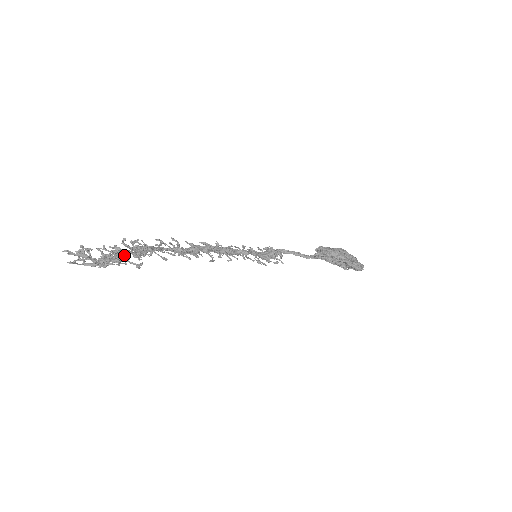
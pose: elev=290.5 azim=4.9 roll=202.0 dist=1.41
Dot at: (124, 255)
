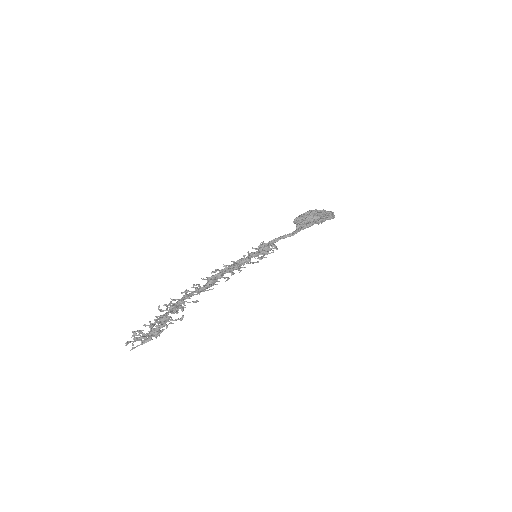
Dot at: (166, 318)
